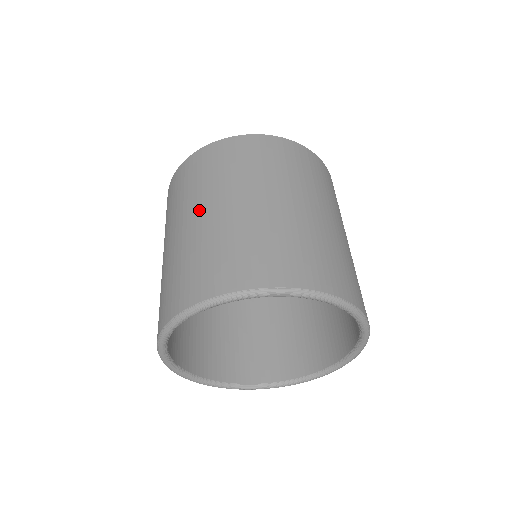
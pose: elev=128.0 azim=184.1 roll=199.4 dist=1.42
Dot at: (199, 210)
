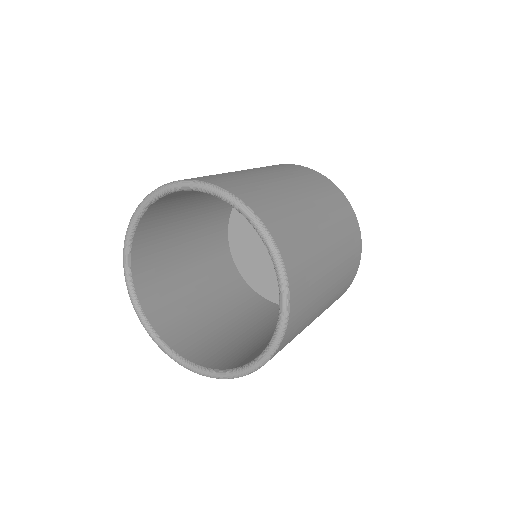
Dot at: occluded
